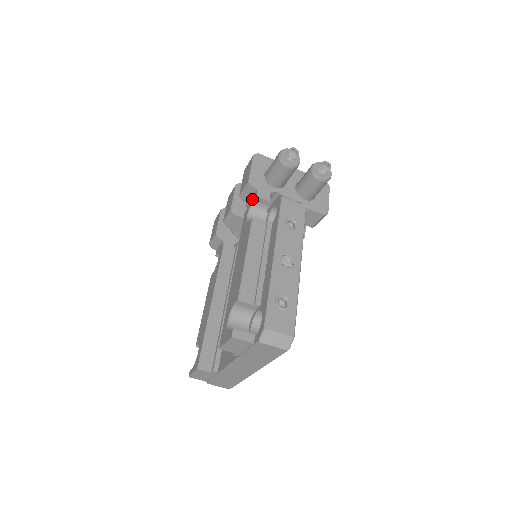
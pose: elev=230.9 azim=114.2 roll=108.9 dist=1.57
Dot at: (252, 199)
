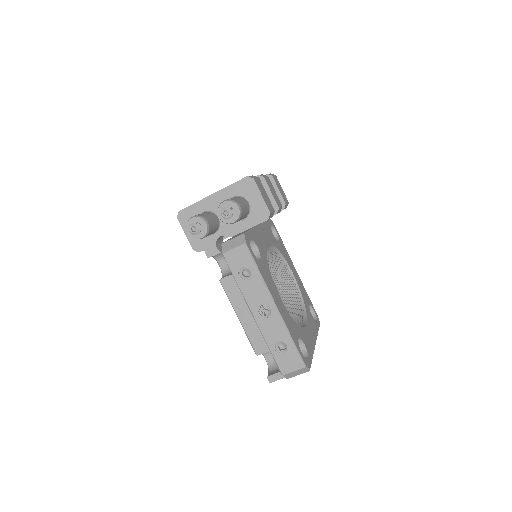
Dot at: occluded
